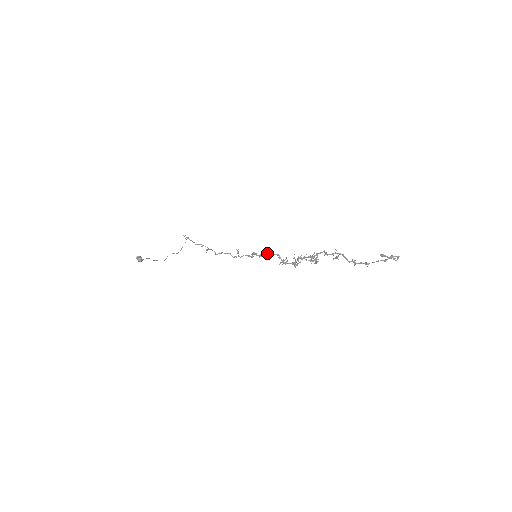
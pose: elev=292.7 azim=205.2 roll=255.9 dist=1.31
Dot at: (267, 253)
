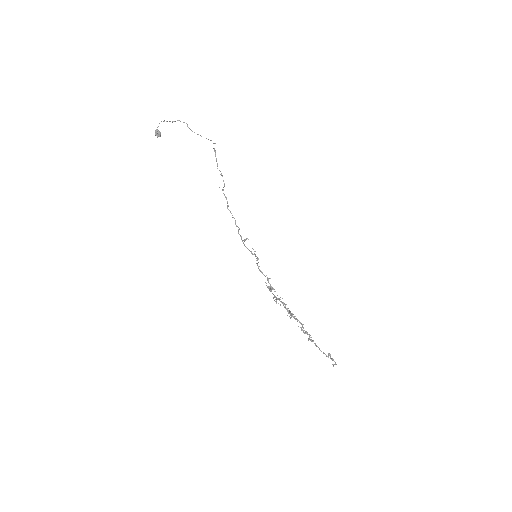
Dot at: (267, 277)
